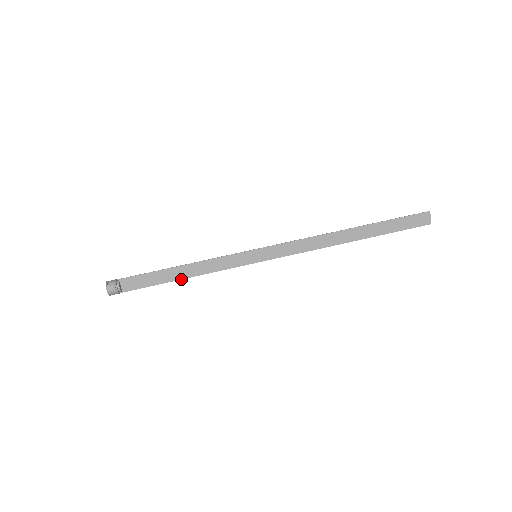
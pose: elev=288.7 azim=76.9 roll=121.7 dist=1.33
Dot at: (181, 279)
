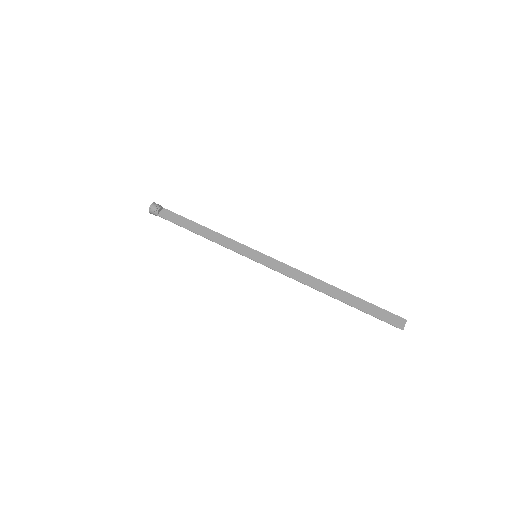
Dot at: (197, 234)
